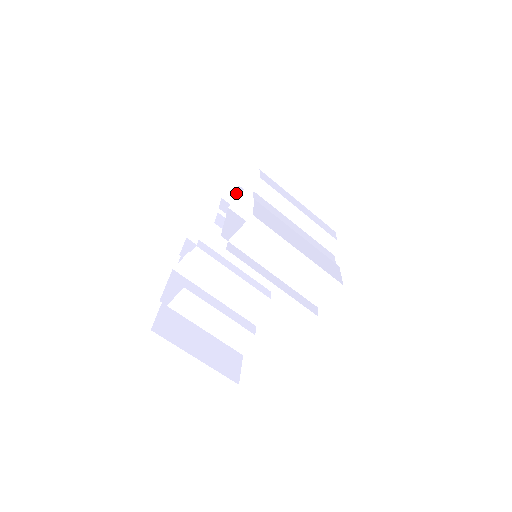
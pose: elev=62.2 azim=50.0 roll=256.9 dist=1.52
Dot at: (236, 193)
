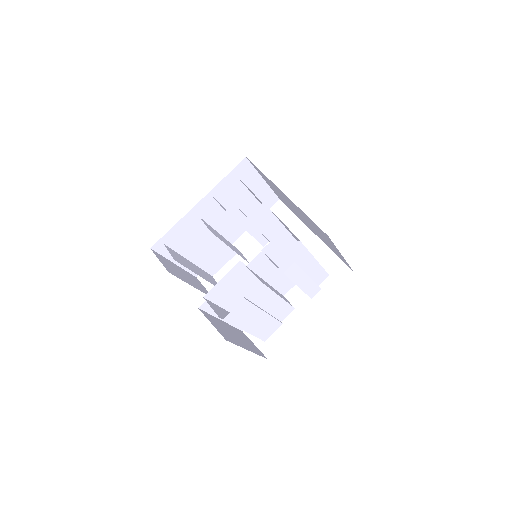
Dot at: (279, 219)
